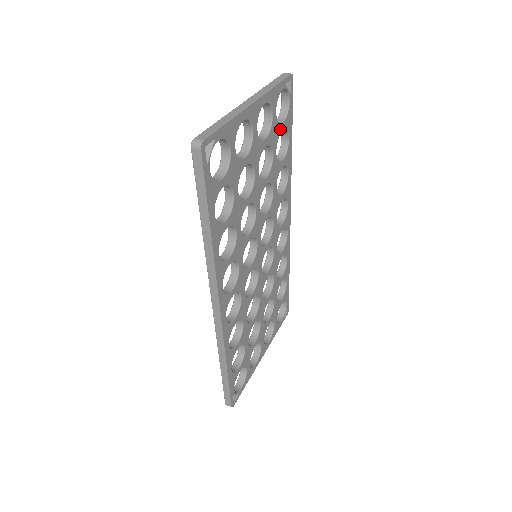
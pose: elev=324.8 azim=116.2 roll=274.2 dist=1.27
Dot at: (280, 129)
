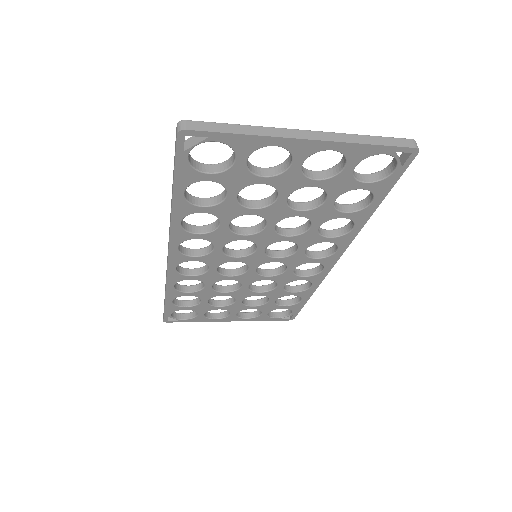
Dot at: (356, 185)
